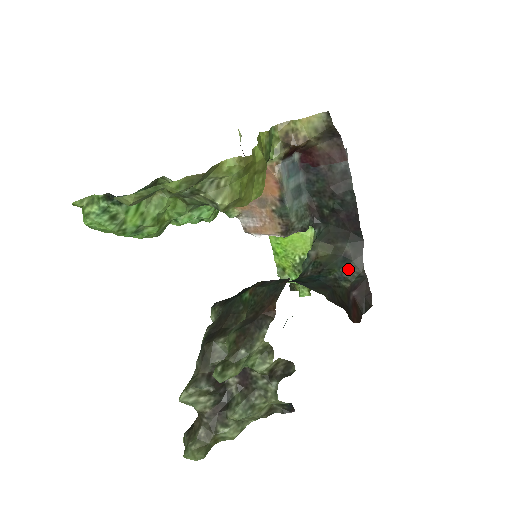
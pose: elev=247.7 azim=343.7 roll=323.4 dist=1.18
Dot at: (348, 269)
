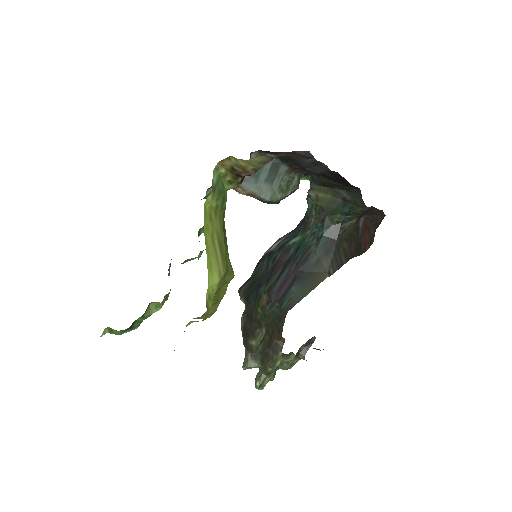
Dot at: (350, 212)
